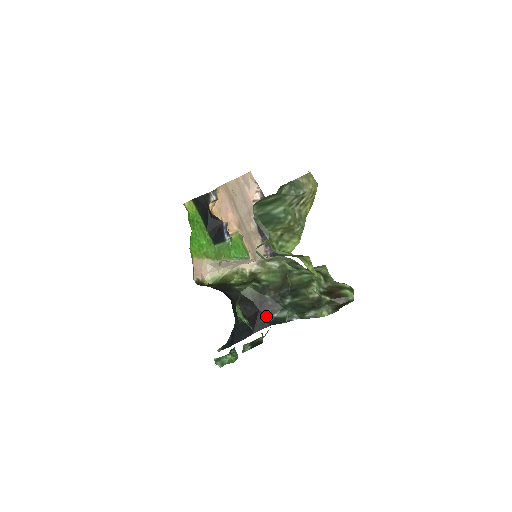
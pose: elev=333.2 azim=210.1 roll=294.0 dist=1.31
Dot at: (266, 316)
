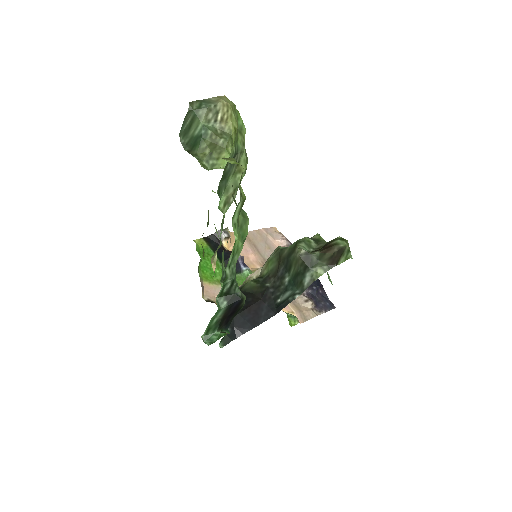
Dot at: (269, 304)
